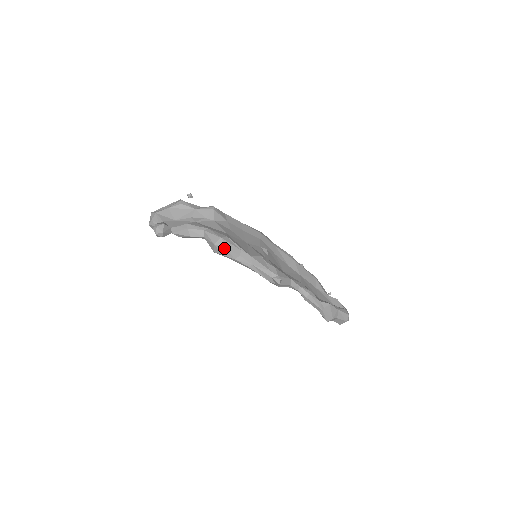
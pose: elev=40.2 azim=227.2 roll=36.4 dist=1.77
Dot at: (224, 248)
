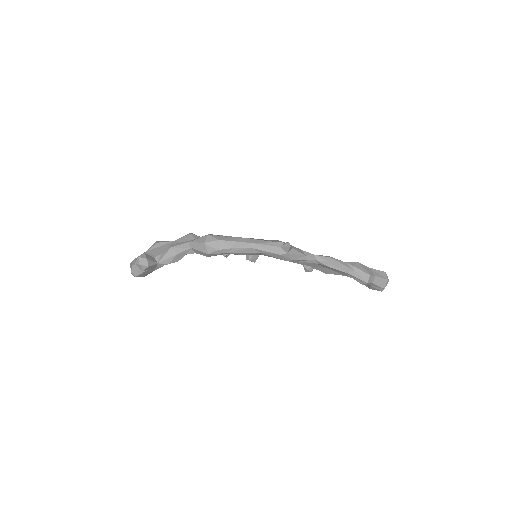
Dot at: (216, 241)
